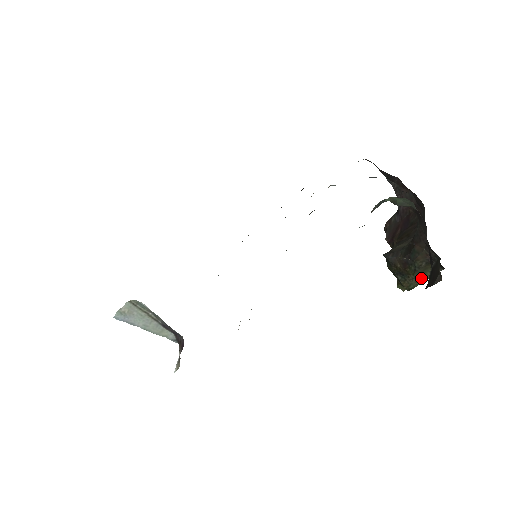
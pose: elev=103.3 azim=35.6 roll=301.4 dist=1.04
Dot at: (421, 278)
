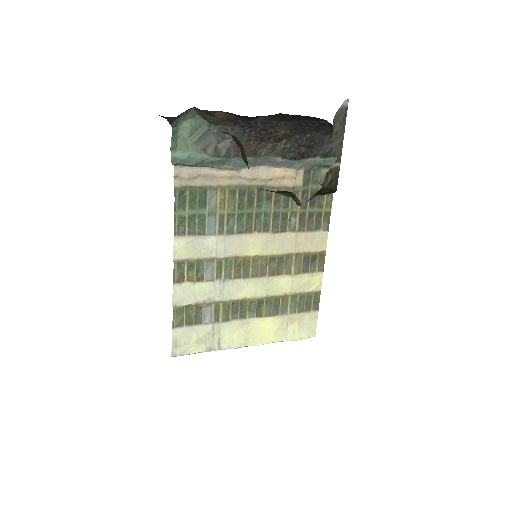
Dot at: occluded
